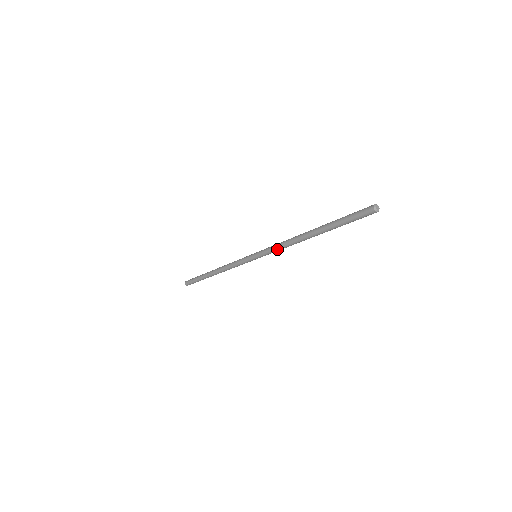
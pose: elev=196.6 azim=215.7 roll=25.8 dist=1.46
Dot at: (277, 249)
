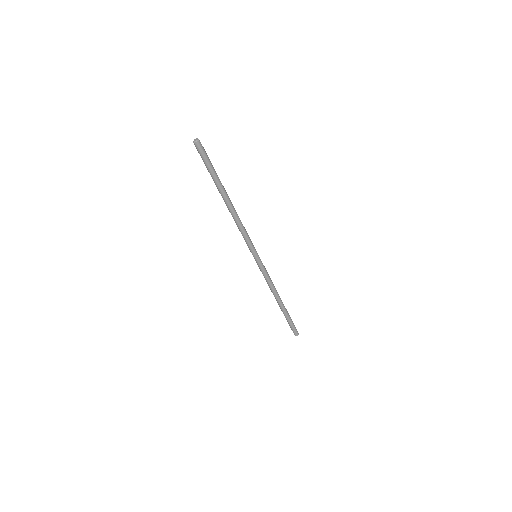
Dot at: occluded
